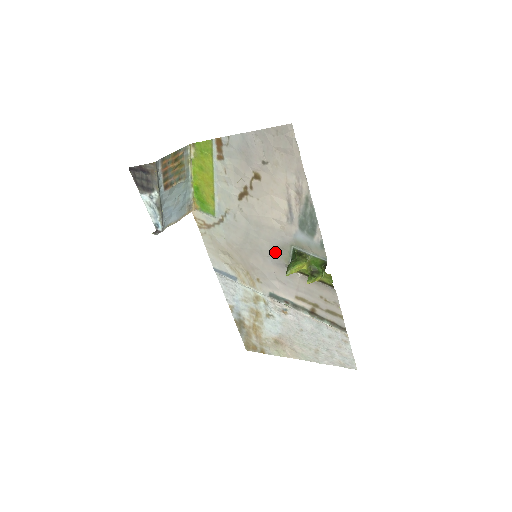
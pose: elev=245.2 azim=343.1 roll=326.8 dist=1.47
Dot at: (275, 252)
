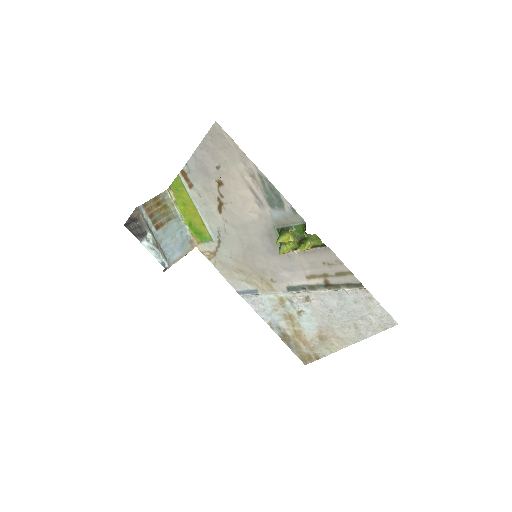
Dot at: (268, 243)
